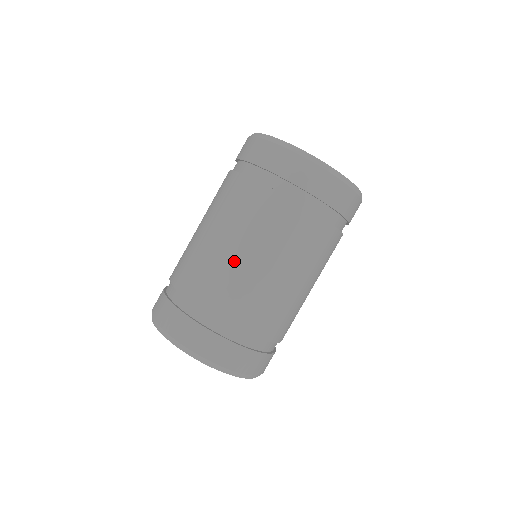
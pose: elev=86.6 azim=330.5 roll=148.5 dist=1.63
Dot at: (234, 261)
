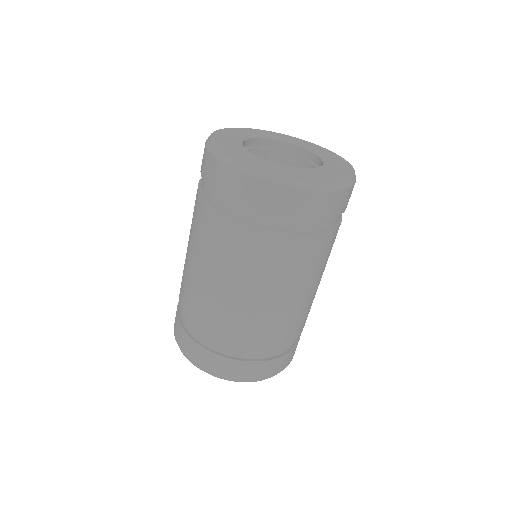
Dot at: (245, 303)
